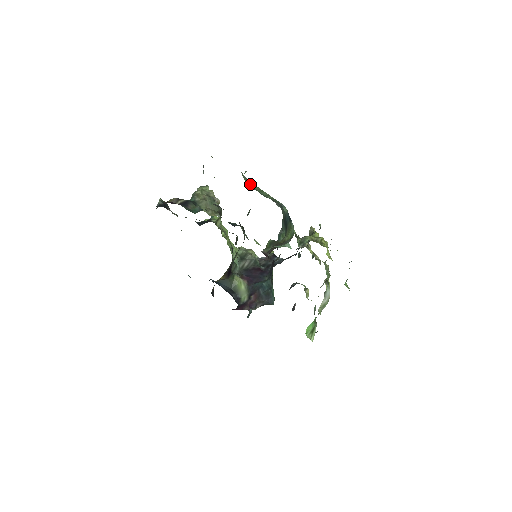
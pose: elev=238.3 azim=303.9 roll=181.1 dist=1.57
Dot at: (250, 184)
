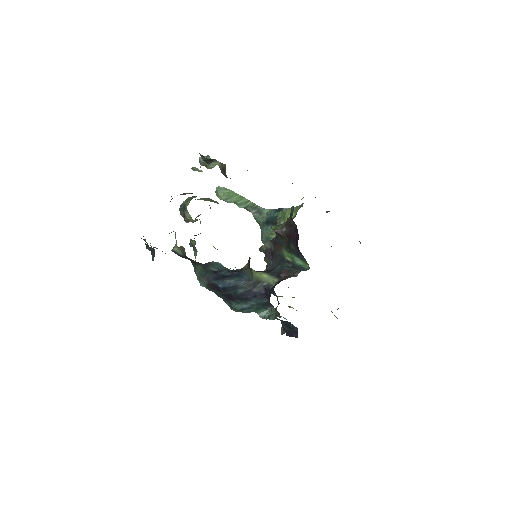
Dot at: (227, 196)
